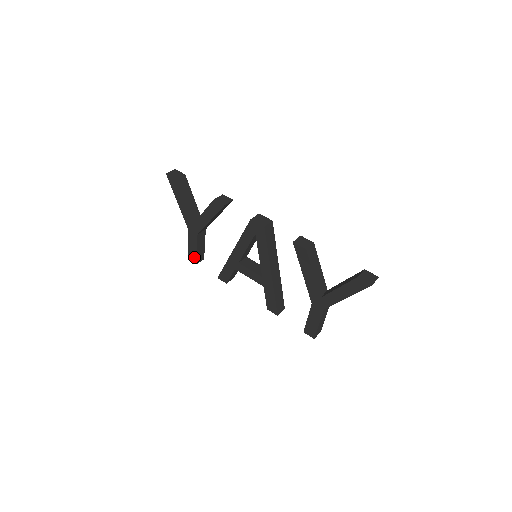
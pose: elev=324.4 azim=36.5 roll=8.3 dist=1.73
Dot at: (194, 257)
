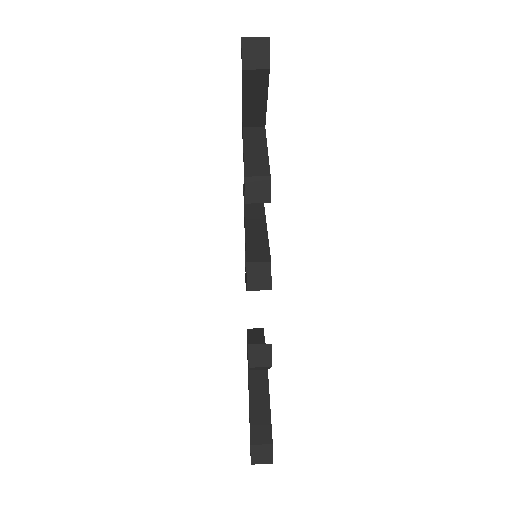
Dot at: occluded
